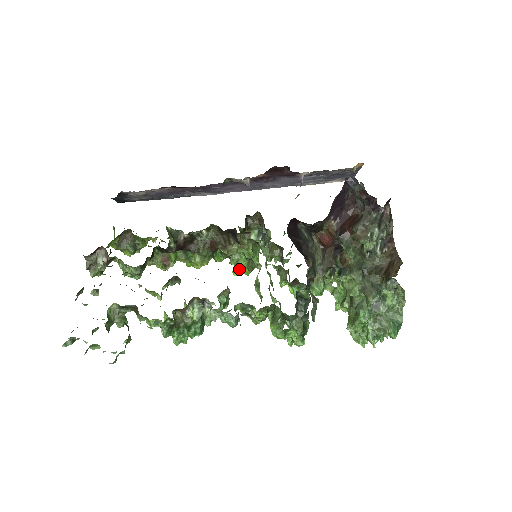
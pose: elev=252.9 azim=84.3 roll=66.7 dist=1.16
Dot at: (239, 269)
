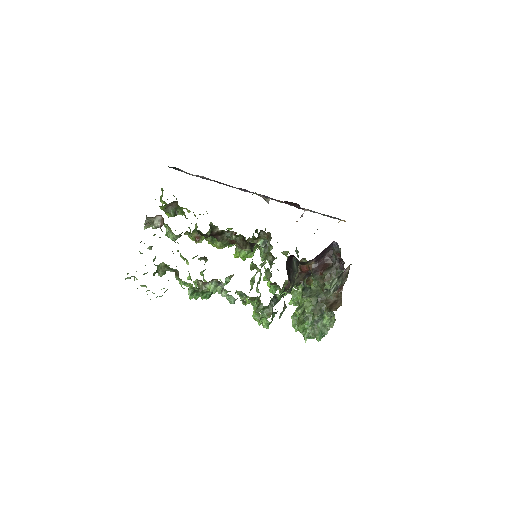
Dot at: (240, 256)
